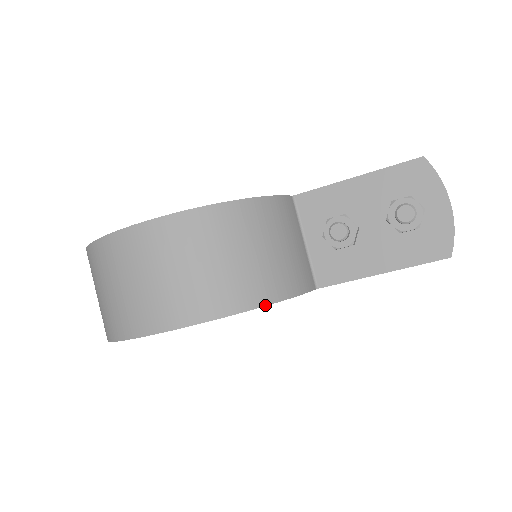
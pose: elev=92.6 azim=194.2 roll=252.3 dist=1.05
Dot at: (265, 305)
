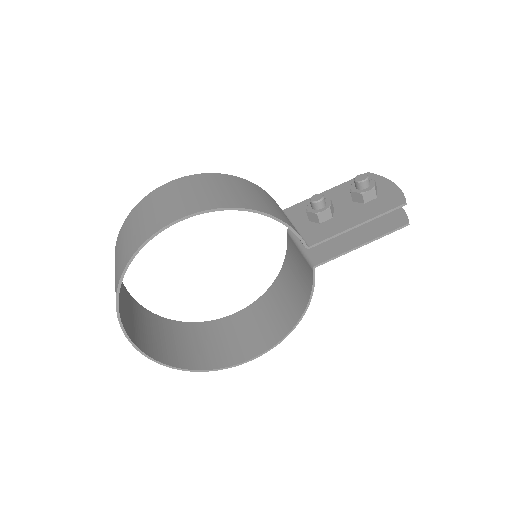
Dot at: (263, 212)
